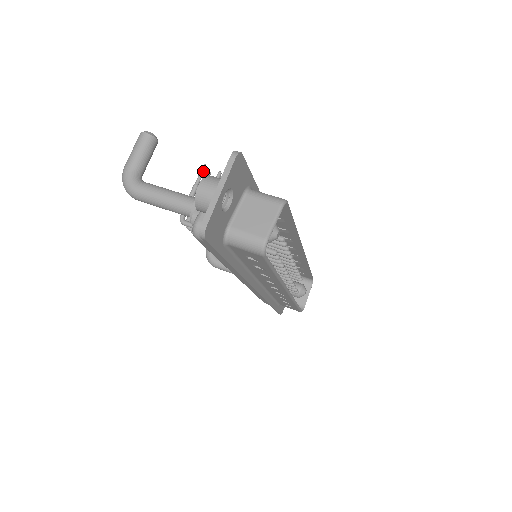
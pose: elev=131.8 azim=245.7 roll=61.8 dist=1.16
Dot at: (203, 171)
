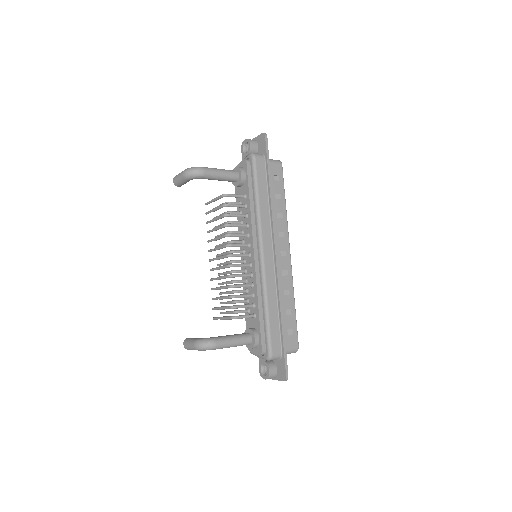
Dot at: (208, 203)
